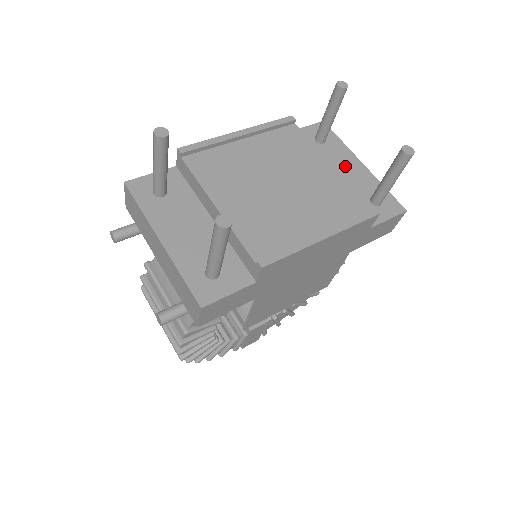
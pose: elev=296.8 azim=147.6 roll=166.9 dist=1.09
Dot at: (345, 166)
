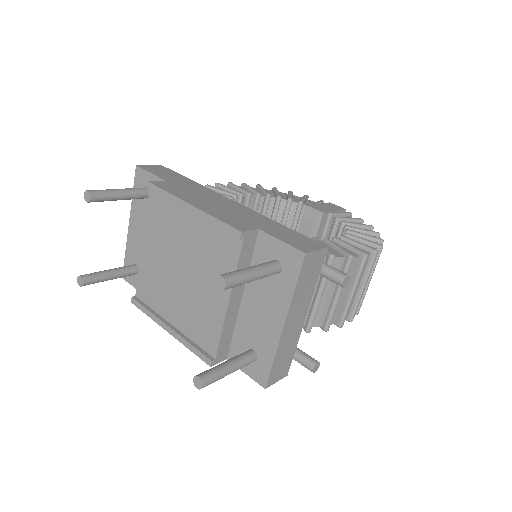
Dot at: (266, 309)
